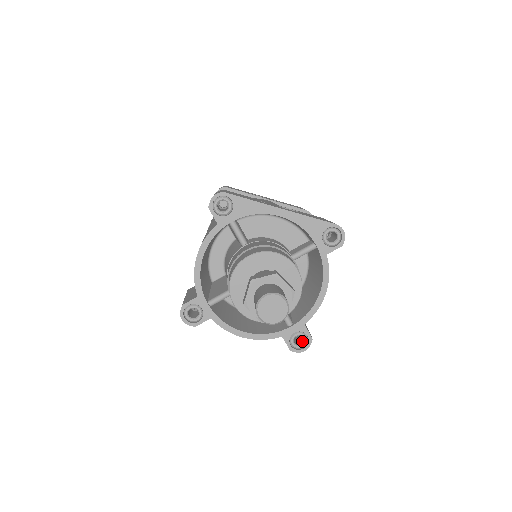
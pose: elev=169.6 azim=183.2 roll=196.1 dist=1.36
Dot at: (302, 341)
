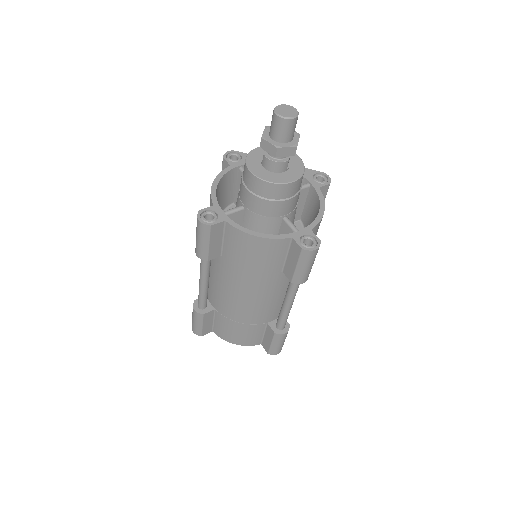
Dot at: (311, 246)
